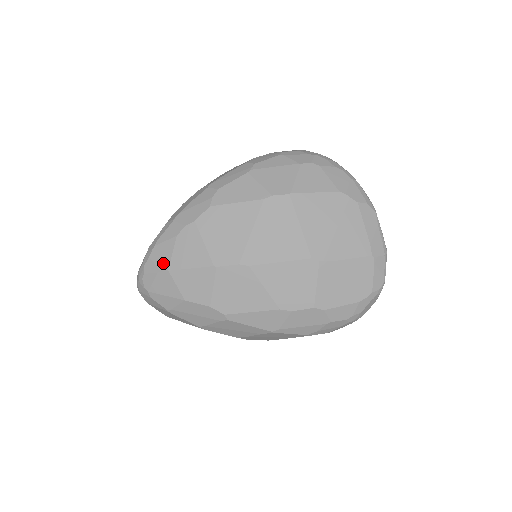
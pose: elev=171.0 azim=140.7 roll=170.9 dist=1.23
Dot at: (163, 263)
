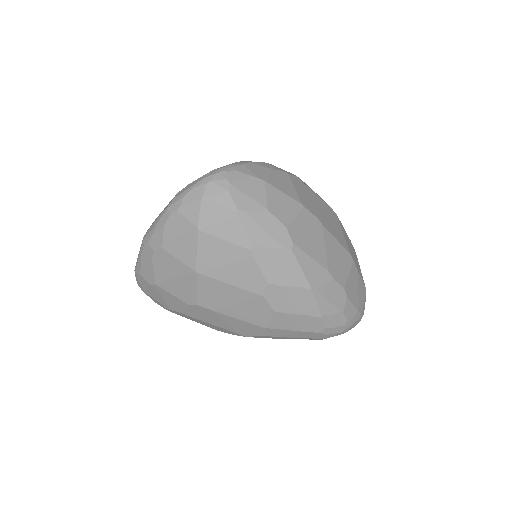
Dot at: (259, 174)
